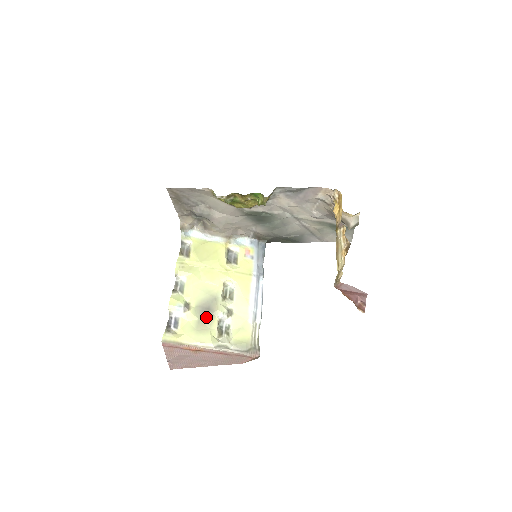
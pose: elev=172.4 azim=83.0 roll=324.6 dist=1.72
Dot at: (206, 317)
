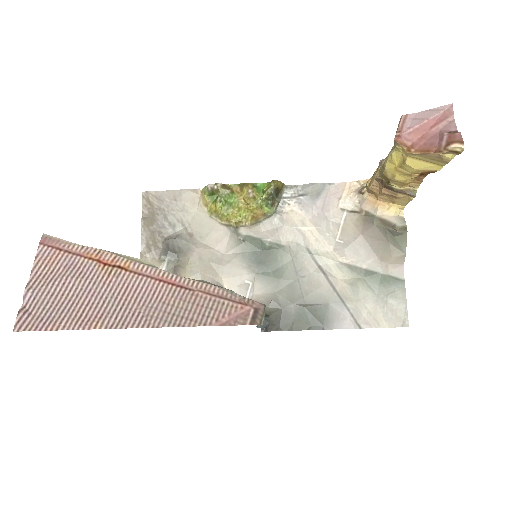
Dot at: occluded
